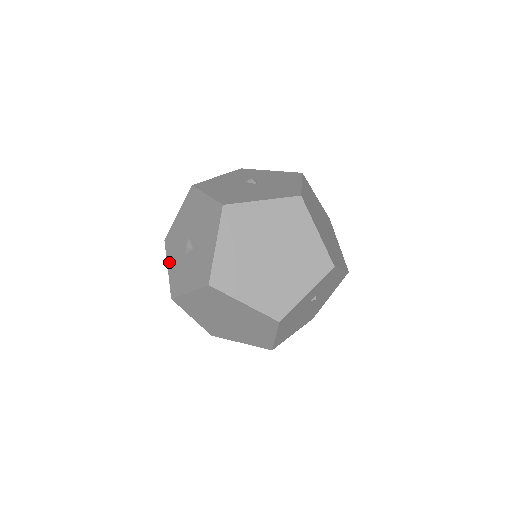
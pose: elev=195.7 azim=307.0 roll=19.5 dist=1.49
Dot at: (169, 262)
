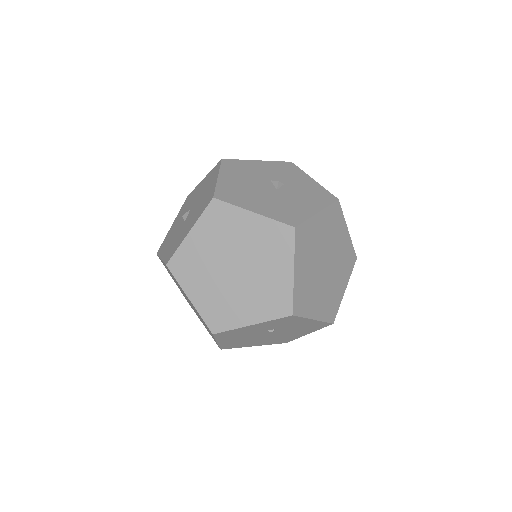
Dot at: (176, 219)
